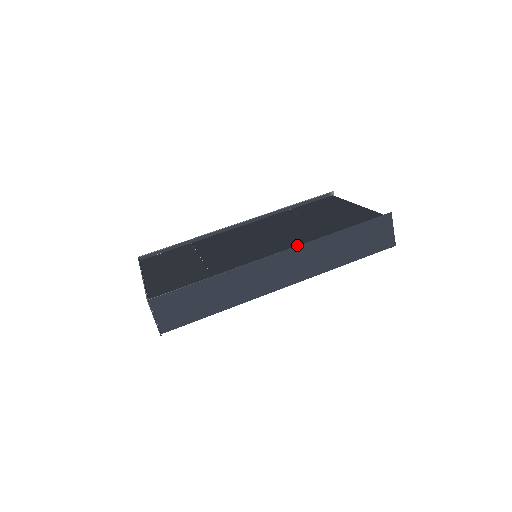
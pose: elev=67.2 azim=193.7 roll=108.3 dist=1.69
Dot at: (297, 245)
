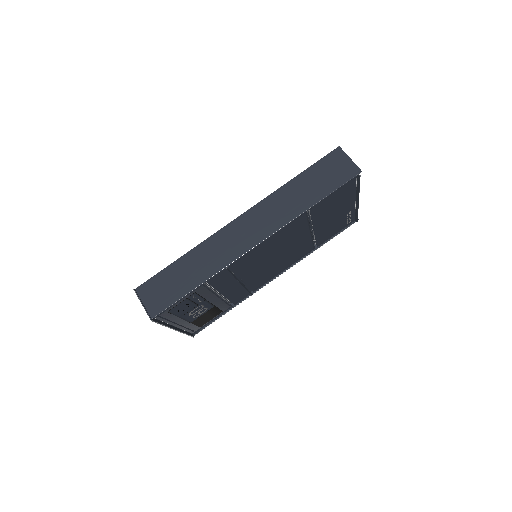
Dot at: occluded
